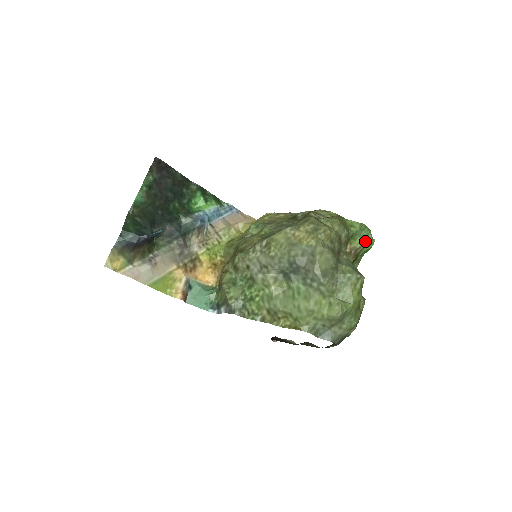
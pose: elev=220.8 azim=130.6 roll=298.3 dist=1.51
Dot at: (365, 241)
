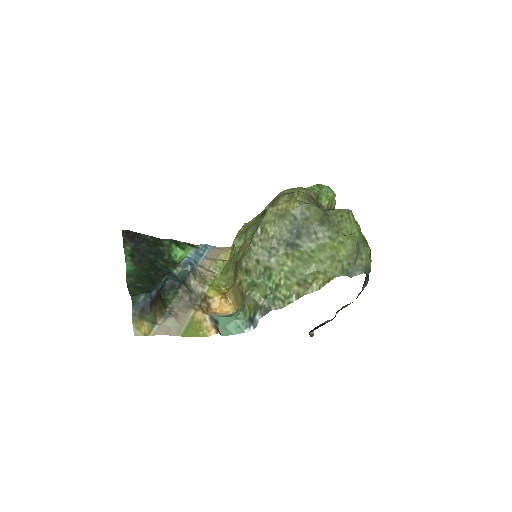
Dot at: (329, 195)
